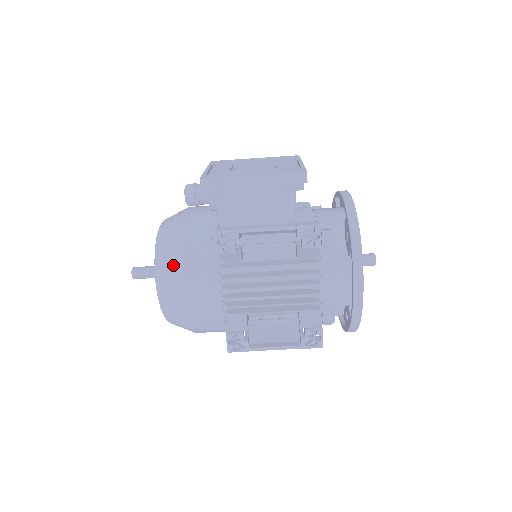
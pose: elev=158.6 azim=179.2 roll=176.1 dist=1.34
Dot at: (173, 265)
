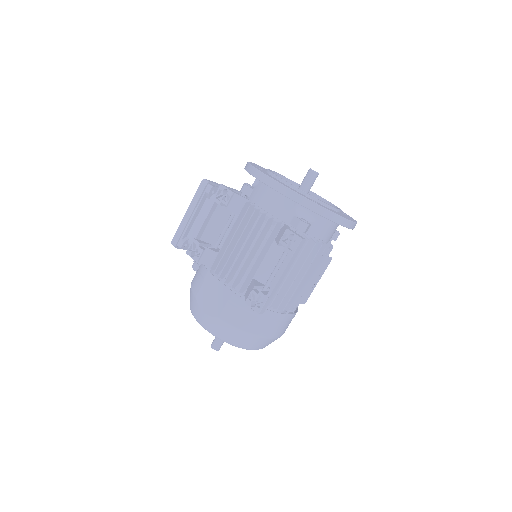
Dot at: (192, 299)
